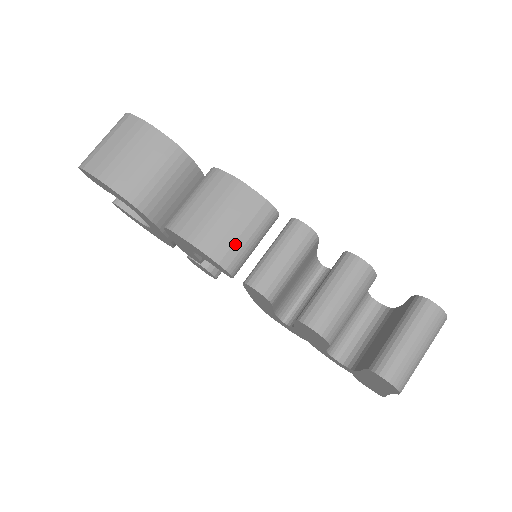
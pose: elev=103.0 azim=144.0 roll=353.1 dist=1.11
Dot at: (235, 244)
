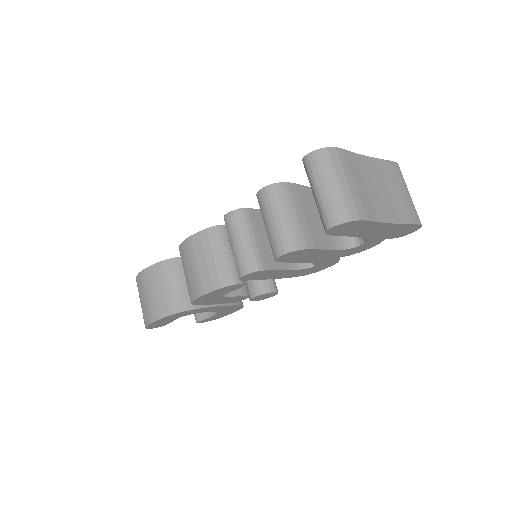
Dot at: (217, 268)
